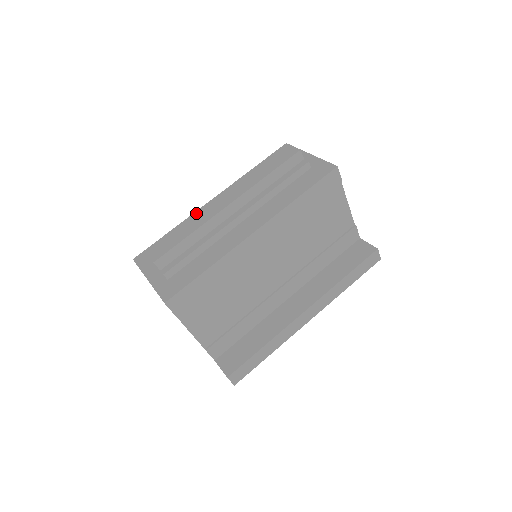
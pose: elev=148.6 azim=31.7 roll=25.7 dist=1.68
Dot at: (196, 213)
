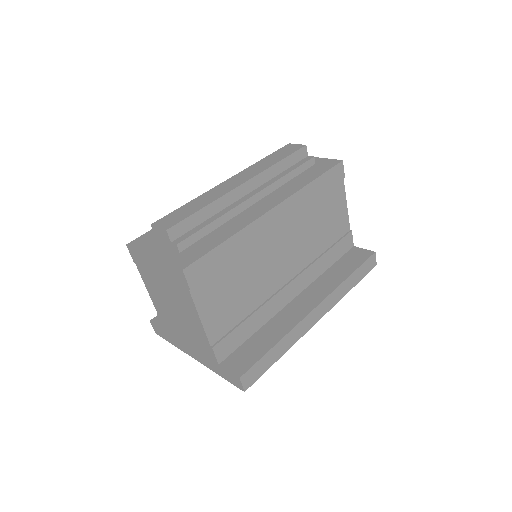
Dot at: (206, 192)
